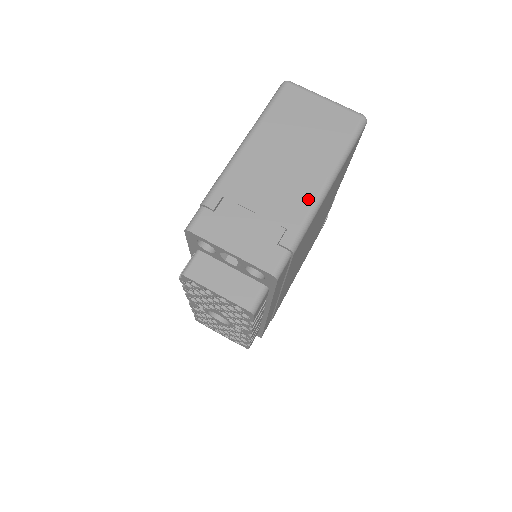
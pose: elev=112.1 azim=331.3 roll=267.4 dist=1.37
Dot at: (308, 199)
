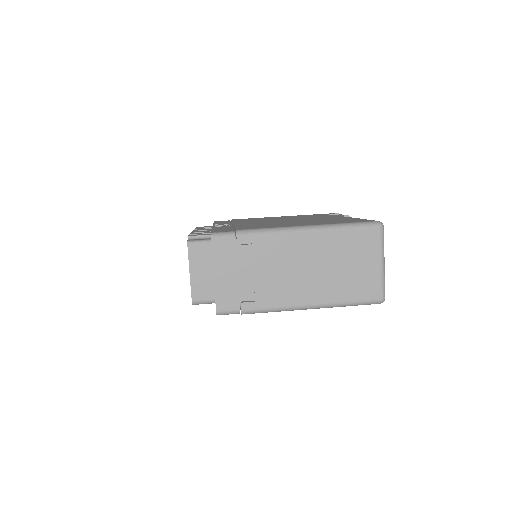
Dot at: (287, 301)
